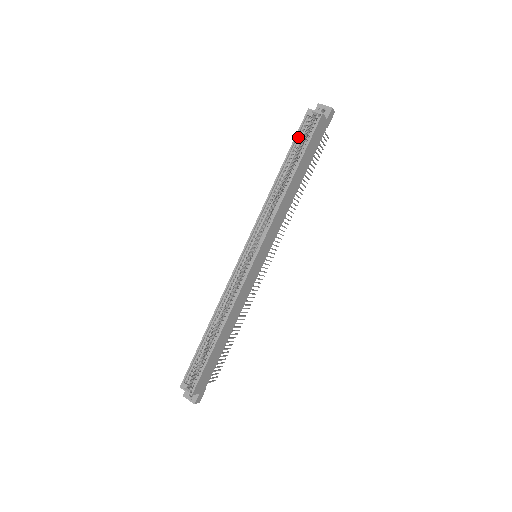
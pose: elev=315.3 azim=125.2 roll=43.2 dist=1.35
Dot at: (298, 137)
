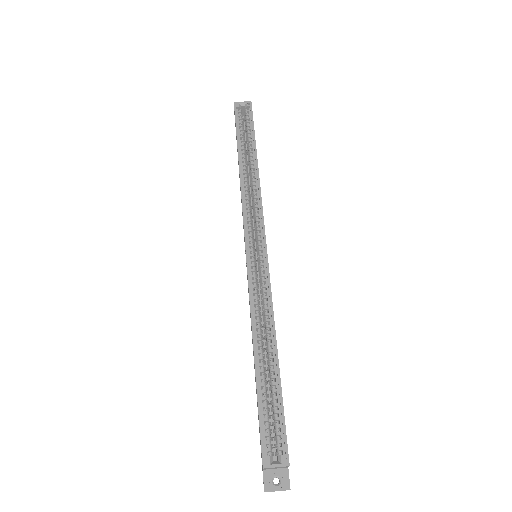
Dot at: (238, 127)
